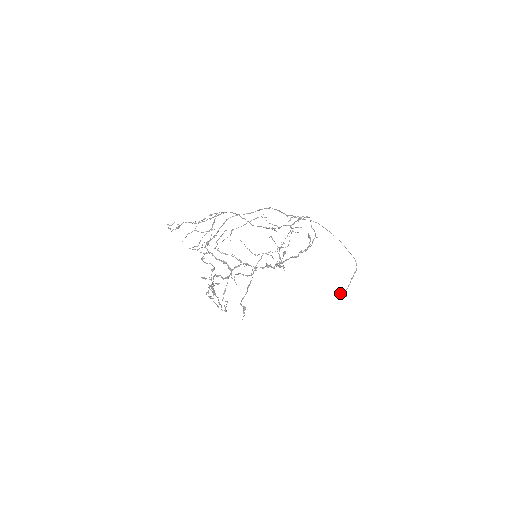
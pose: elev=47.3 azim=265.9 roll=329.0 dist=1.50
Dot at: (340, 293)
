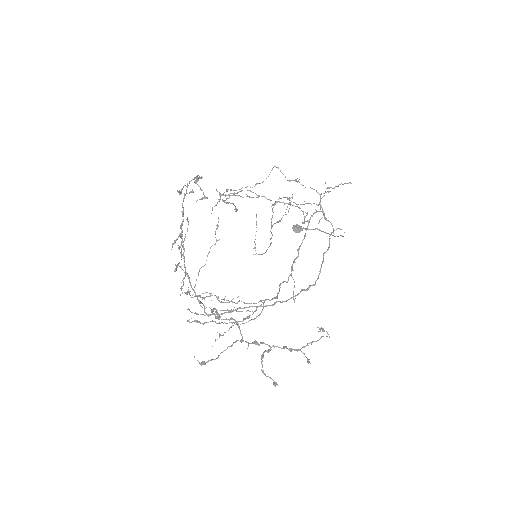
Dot at: (296, 231)
